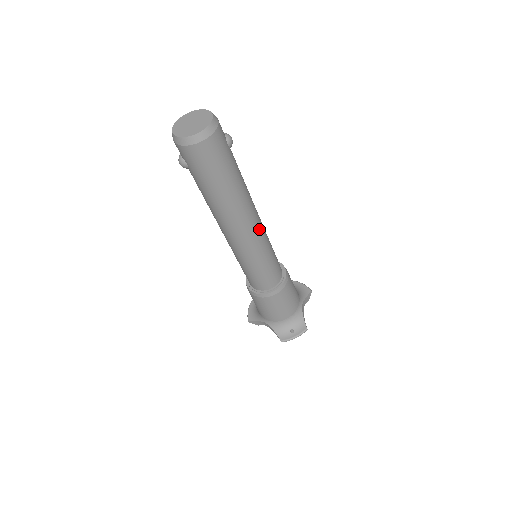
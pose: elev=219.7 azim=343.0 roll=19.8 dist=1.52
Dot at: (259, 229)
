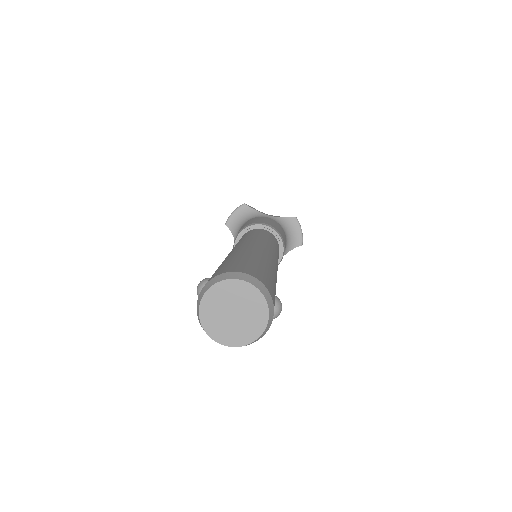
Dot at: occluded
